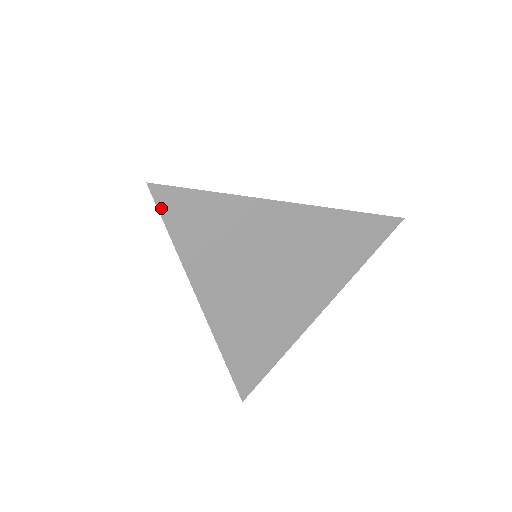
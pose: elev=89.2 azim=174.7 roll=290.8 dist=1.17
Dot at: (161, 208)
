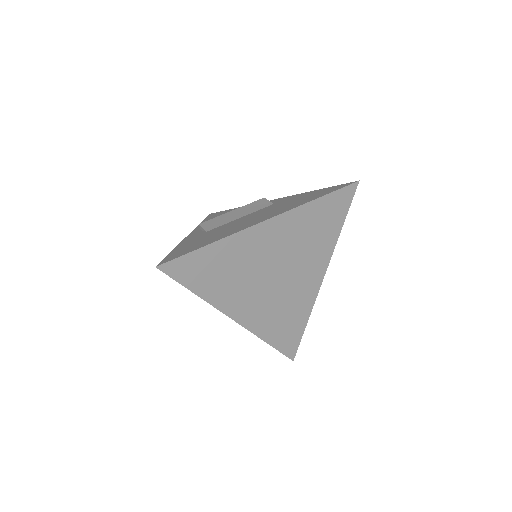
Dot at: (174, 277)
